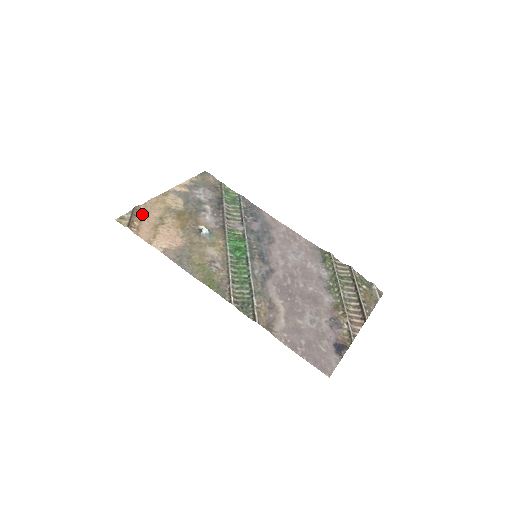
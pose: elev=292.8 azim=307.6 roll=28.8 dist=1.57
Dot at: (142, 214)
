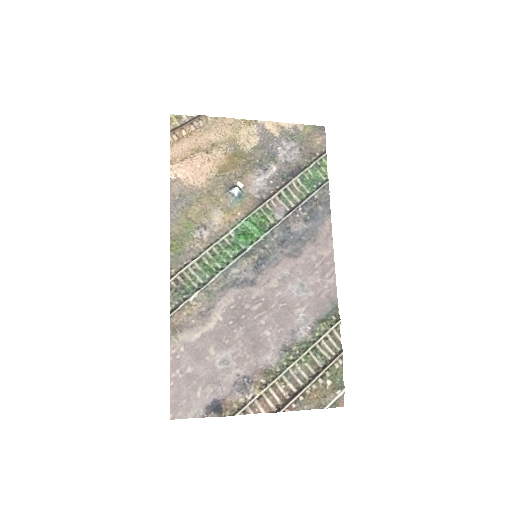
Dot at: (201, 127)
